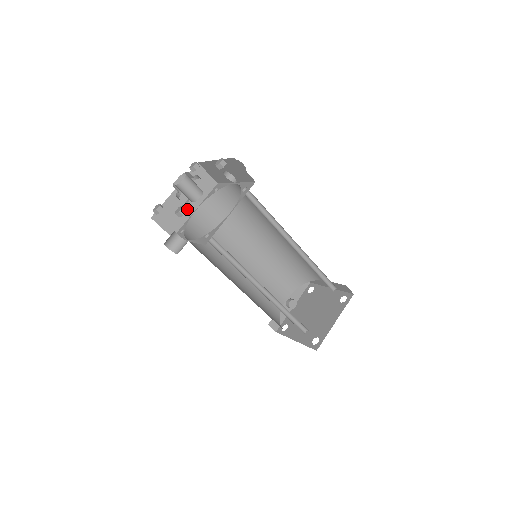
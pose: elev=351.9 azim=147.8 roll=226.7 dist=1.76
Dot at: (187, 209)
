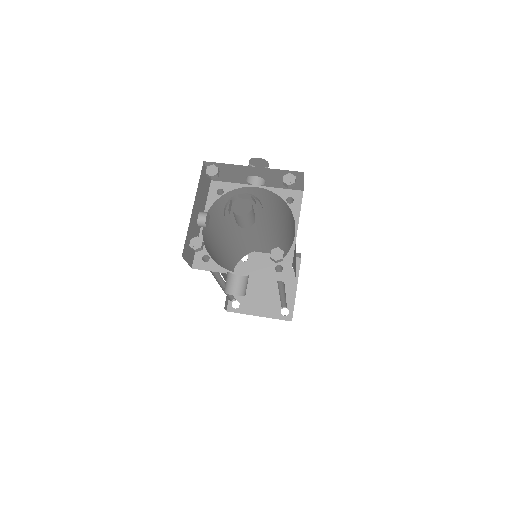
Dot at: (198, 226)
